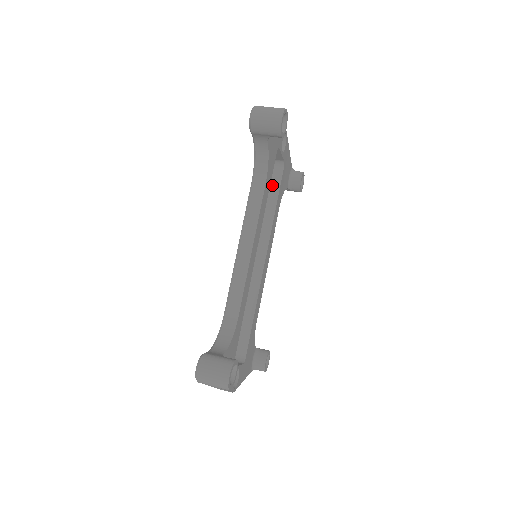
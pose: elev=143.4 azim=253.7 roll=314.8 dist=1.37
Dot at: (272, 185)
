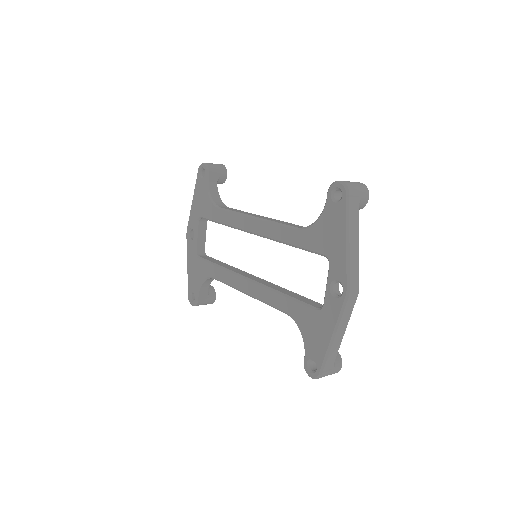
Dot at: (210, 260)
